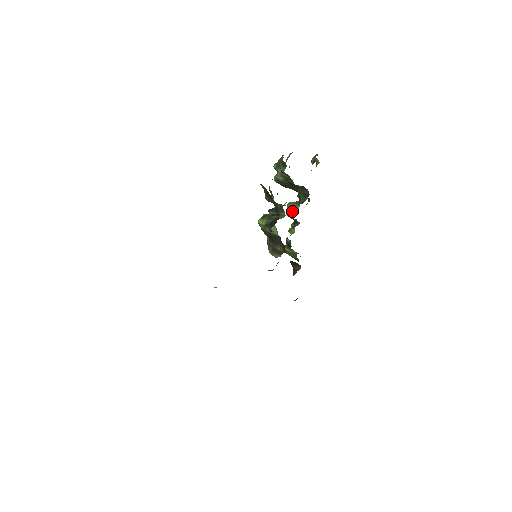
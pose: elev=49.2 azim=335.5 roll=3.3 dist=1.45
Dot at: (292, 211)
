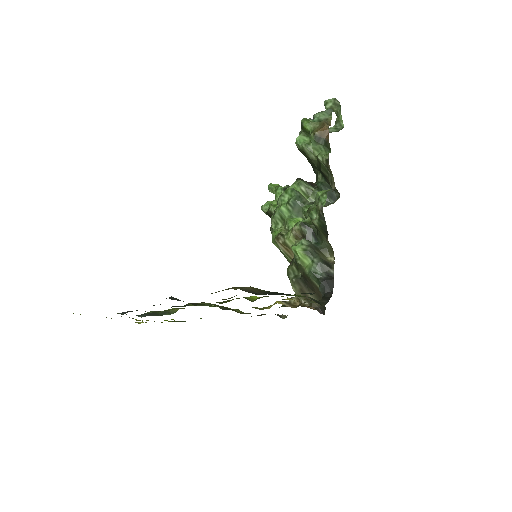
Dot at: occluded
